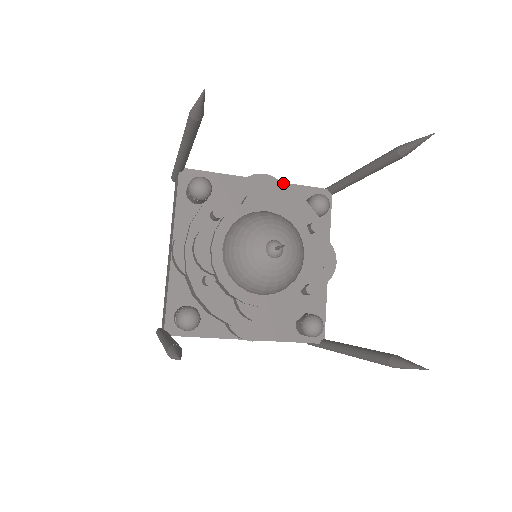
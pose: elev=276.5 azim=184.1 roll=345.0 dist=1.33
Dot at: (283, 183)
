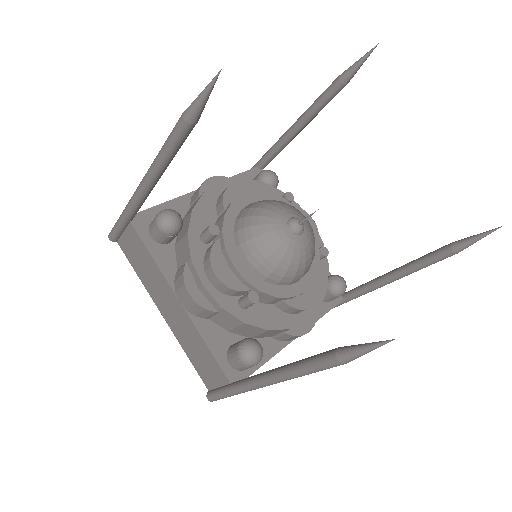
Dot at: occluded
